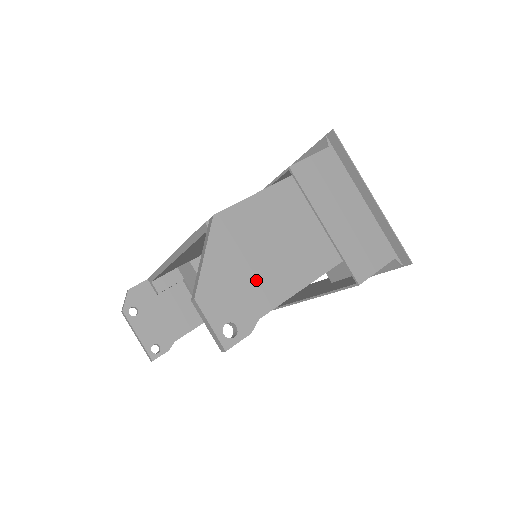
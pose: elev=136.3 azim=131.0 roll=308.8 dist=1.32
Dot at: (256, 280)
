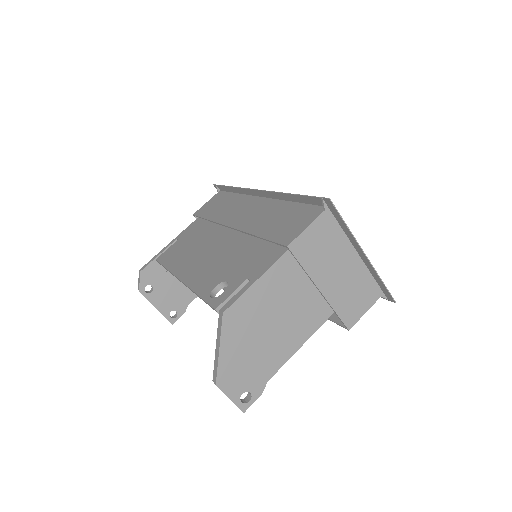
Dot at: (263, 353)
